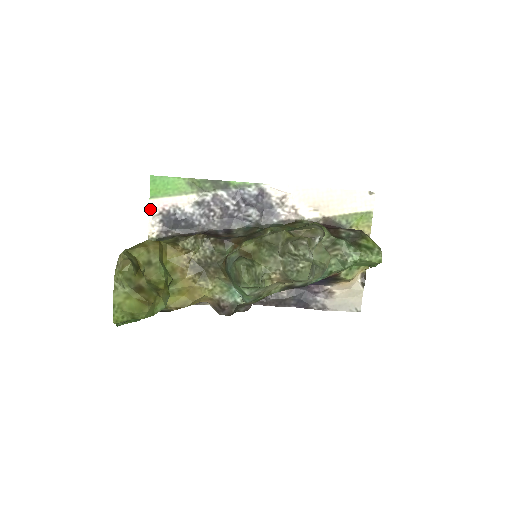
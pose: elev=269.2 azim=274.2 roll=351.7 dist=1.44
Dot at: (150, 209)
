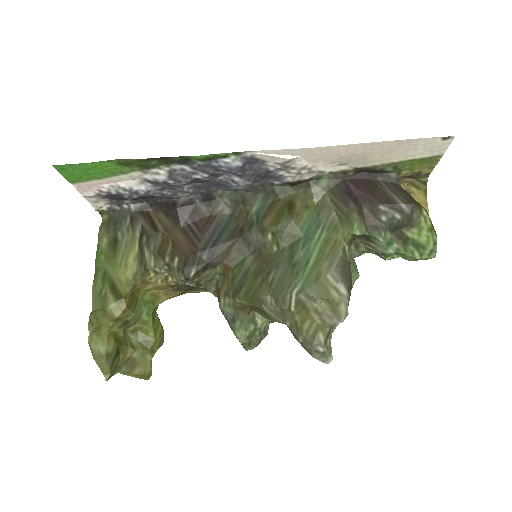
Dot at: (80, 191)
